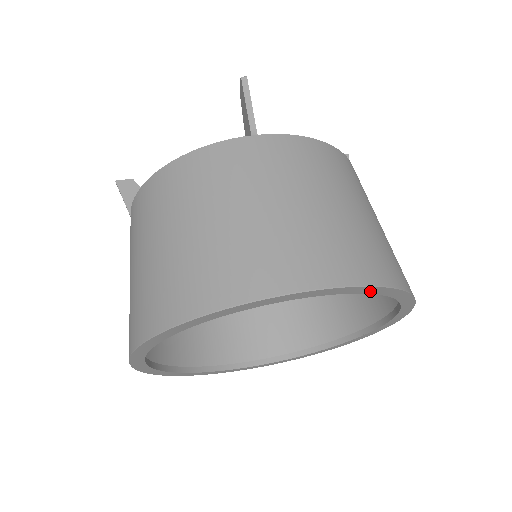
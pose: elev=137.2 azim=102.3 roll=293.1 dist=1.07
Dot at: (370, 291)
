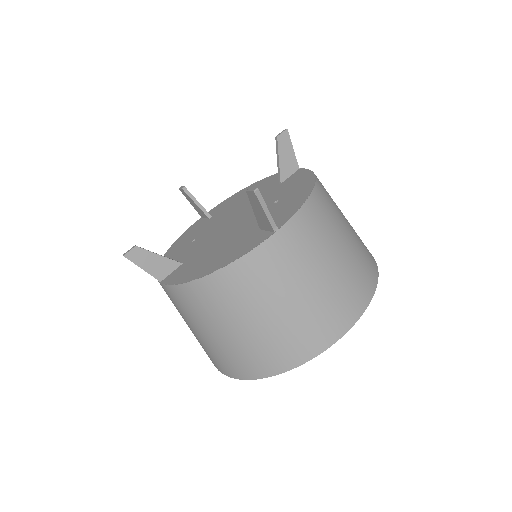
Dot at: occluded
